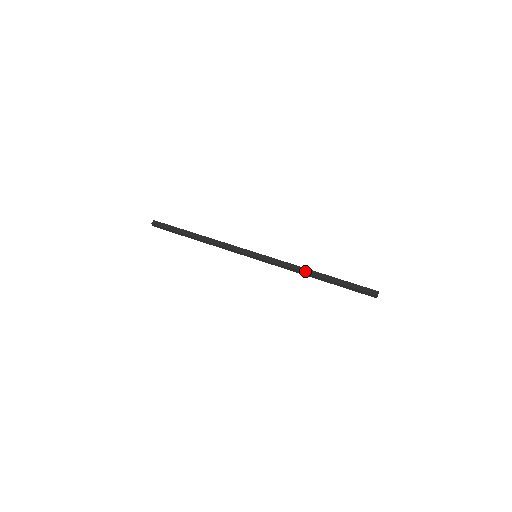
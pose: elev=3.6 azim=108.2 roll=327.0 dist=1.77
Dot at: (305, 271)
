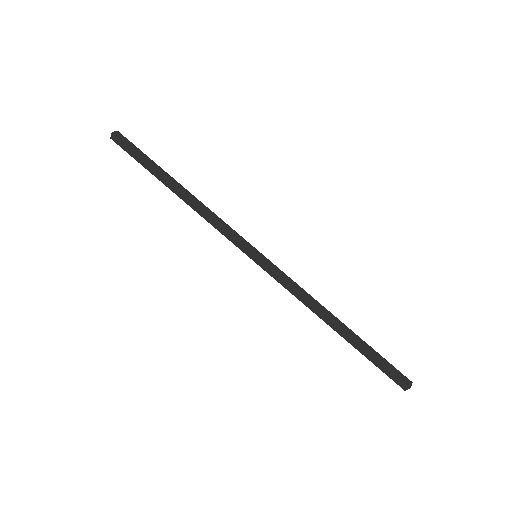
Dot at: (317, 314)
